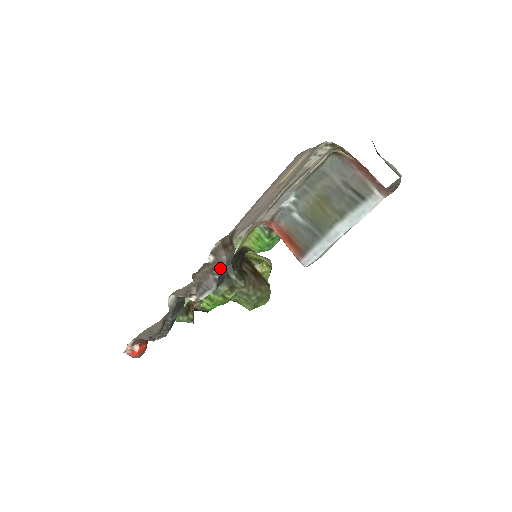
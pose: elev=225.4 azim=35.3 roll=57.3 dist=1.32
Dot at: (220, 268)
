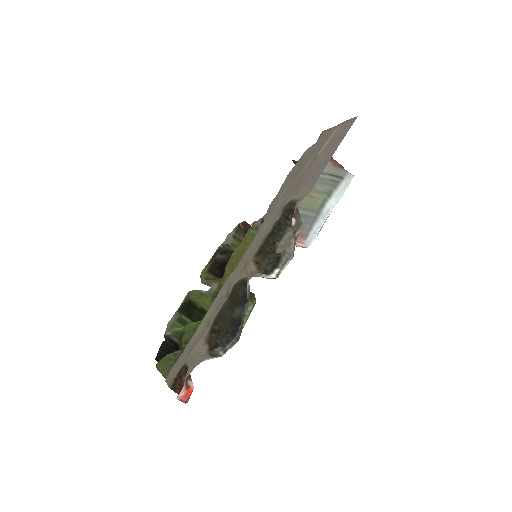
Dot at: (299, 231)
